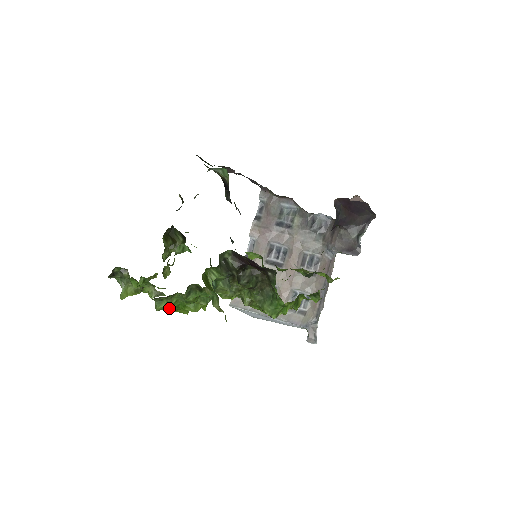
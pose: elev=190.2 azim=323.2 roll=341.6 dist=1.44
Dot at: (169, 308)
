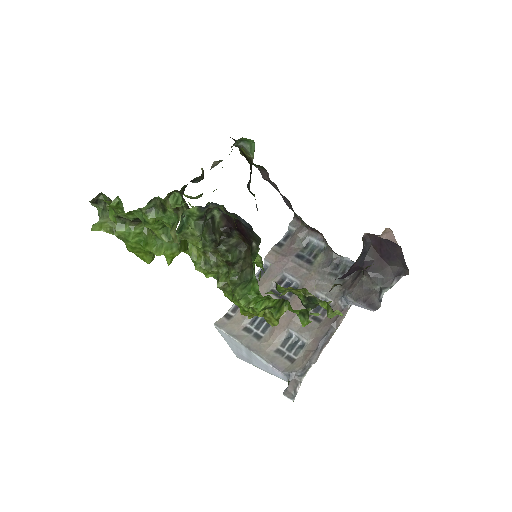
Dot at: (129, 238)
